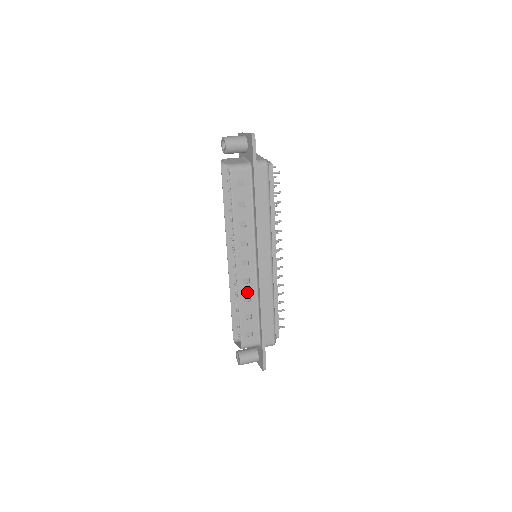
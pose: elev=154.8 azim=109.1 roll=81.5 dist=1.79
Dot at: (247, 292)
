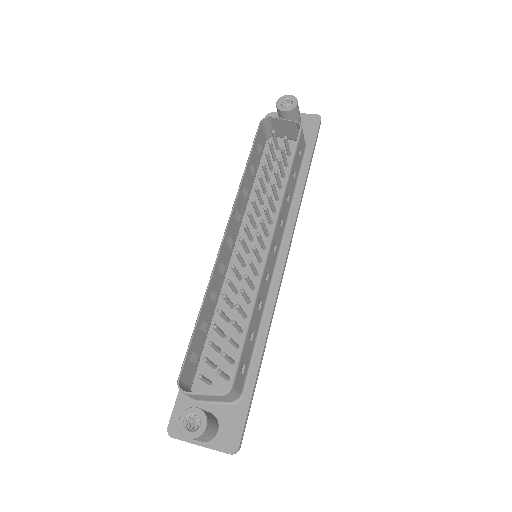
Dot at: (262, 293)
